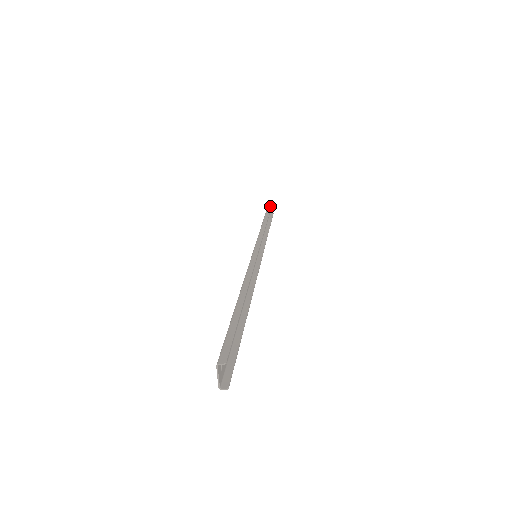
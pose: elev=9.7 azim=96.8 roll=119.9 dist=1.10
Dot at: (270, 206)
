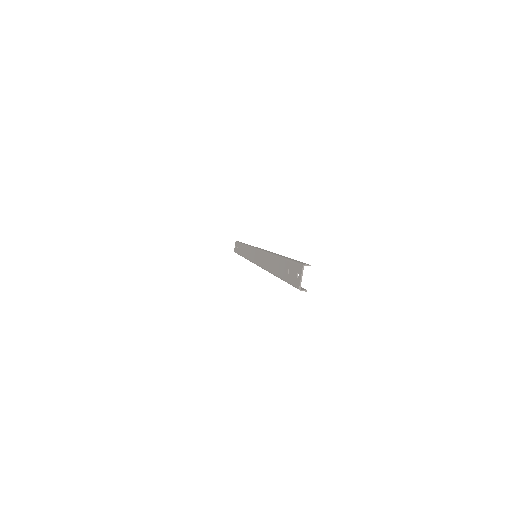
Dot at: occluded
